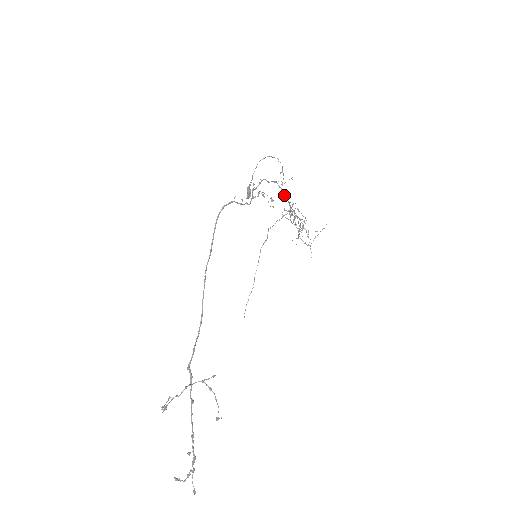
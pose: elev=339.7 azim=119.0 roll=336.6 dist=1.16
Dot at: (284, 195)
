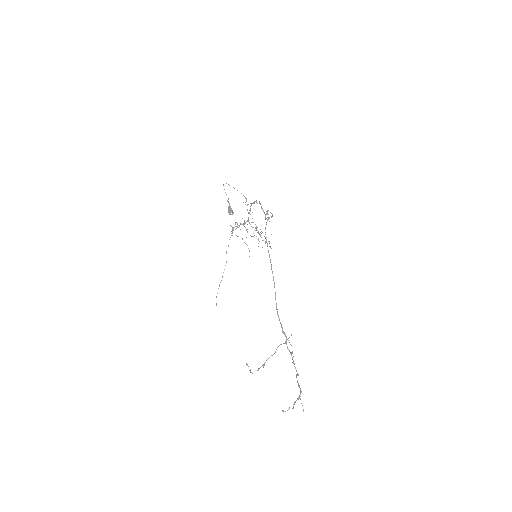
Dot at: (248, 212)
